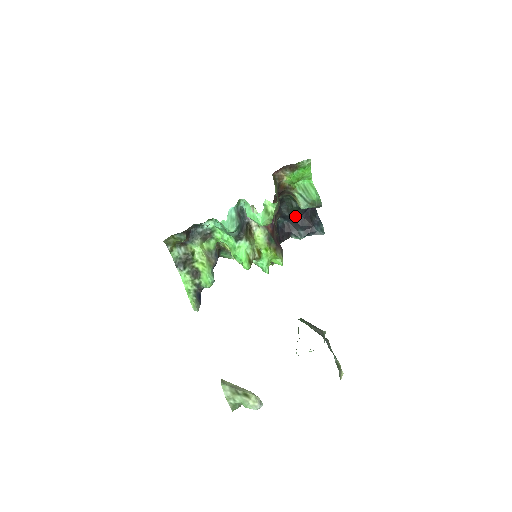
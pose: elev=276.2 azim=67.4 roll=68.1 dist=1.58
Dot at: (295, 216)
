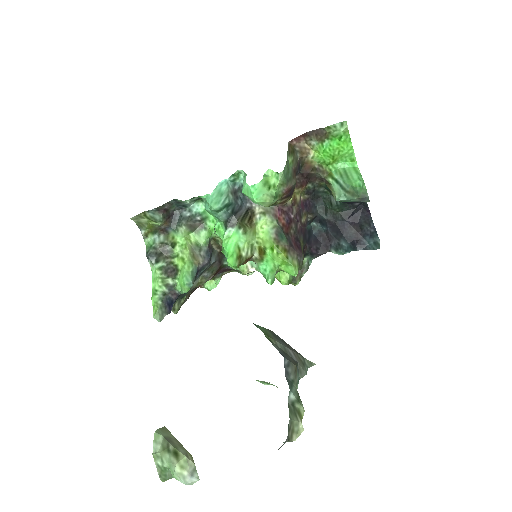
Dot at: (337, 221)
